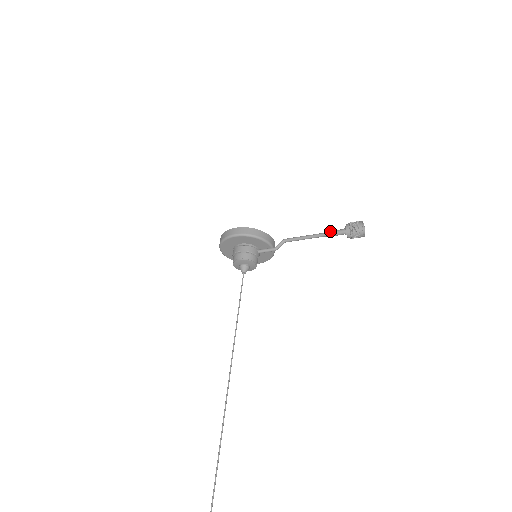
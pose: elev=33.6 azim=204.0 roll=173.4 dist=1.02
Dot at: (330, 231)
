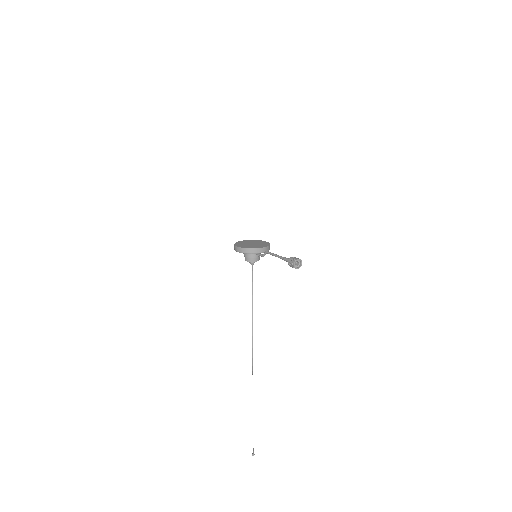
Dot at: (283, 258)
